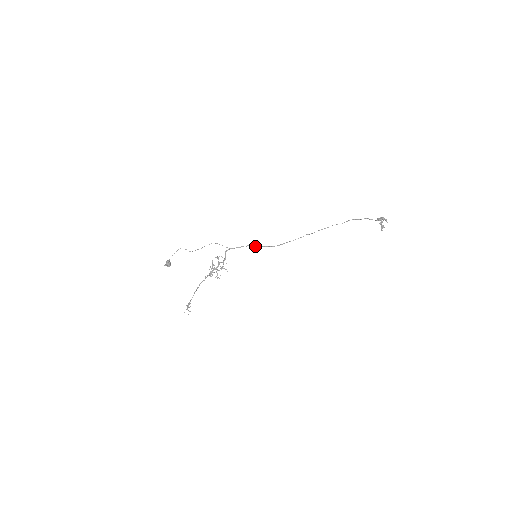
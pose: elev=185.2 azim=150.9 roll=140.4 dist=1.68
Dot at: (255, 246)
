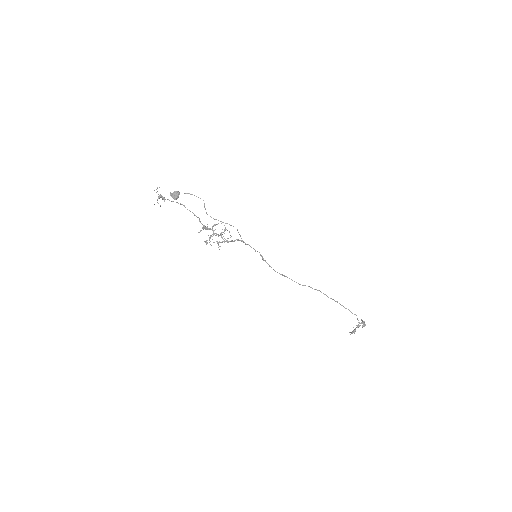
Dot at: occluded
